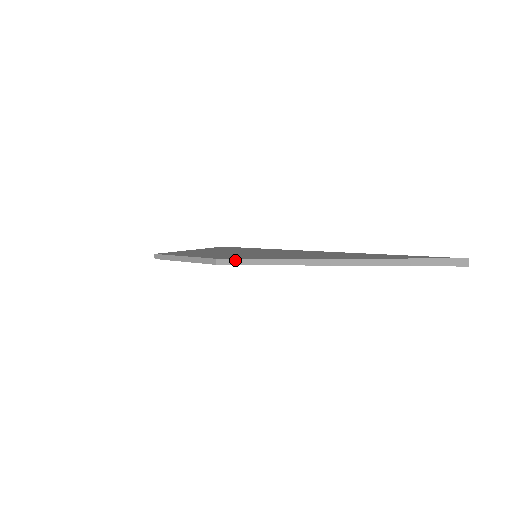
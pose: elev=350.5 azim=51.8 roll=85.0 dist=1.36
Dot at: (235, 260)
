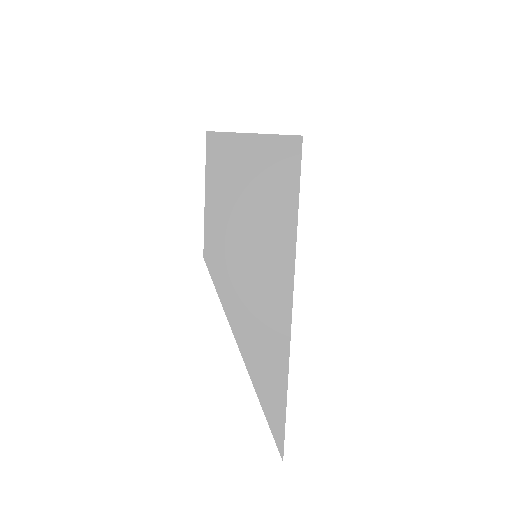
Dot at: (211, 277)
